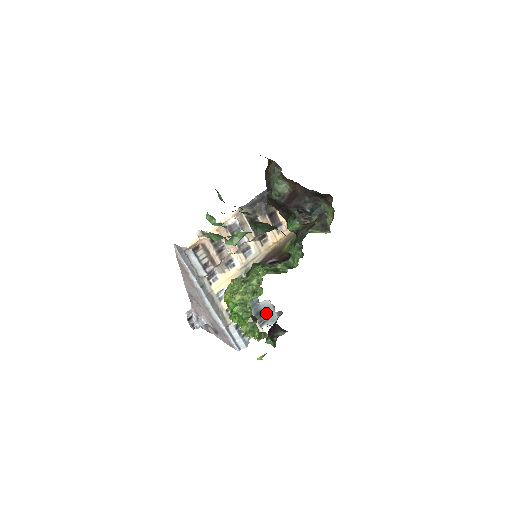
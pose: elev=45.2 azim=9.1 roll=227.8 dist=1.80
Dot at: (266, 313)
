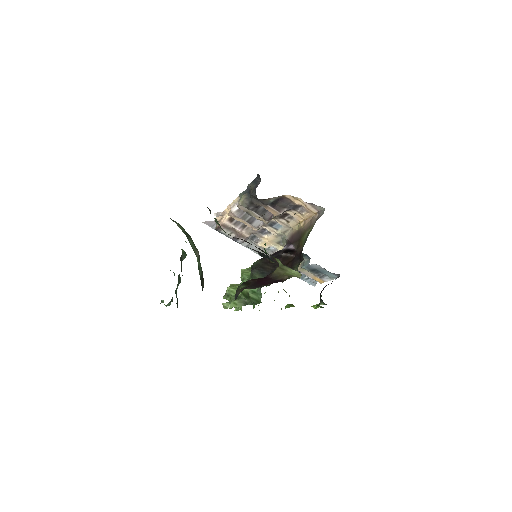
Dot at: (322, 271)
